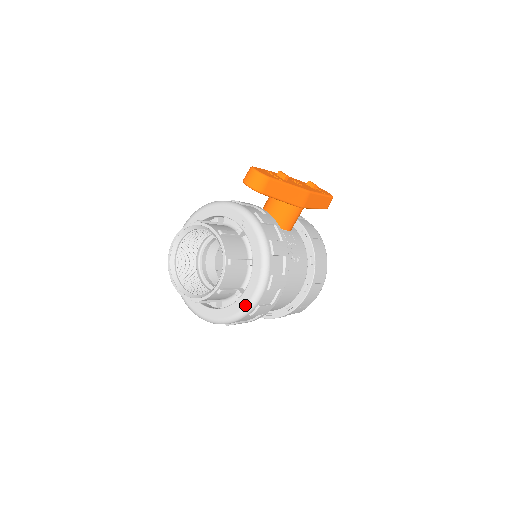
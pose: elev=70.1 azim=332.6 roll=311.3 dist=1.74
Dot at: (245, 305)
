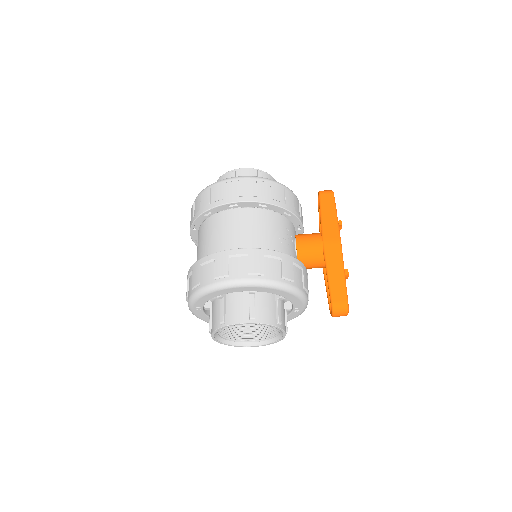
Dot at: occluded
